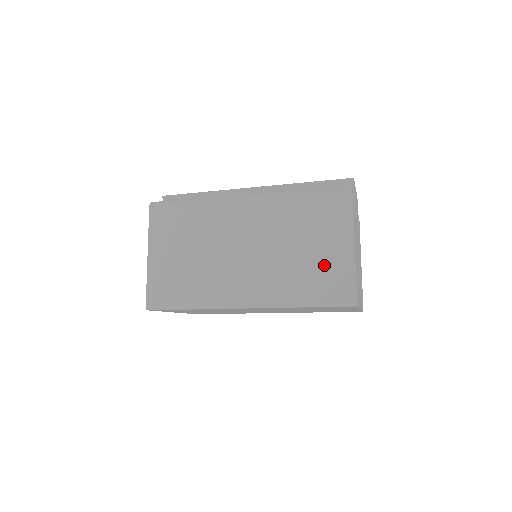
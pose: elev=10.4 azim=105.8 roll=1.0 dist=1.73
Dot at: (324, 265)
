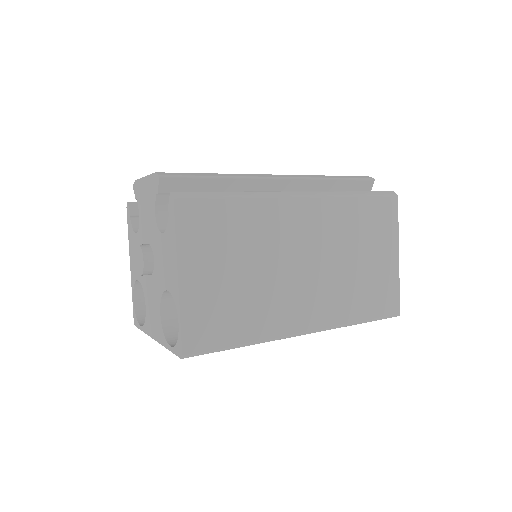
Dot at: (377, 278)
